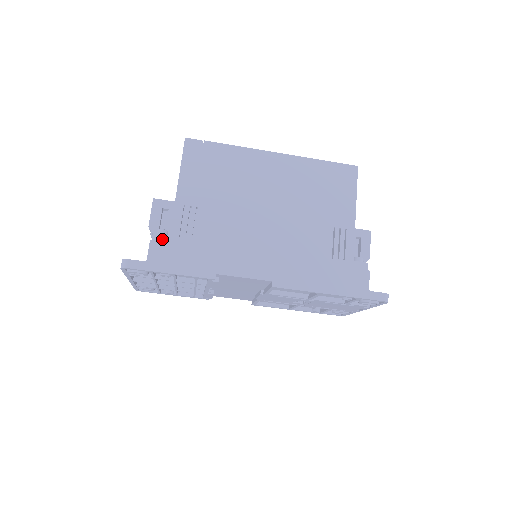
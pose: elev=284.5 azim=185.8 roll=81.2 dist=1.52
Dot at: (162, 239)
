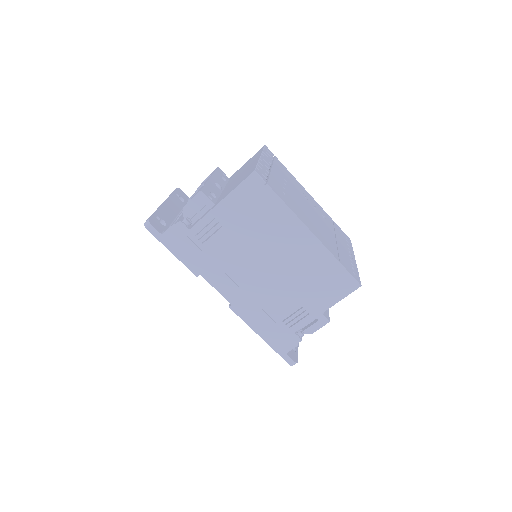
Dot at: (182, 228)
